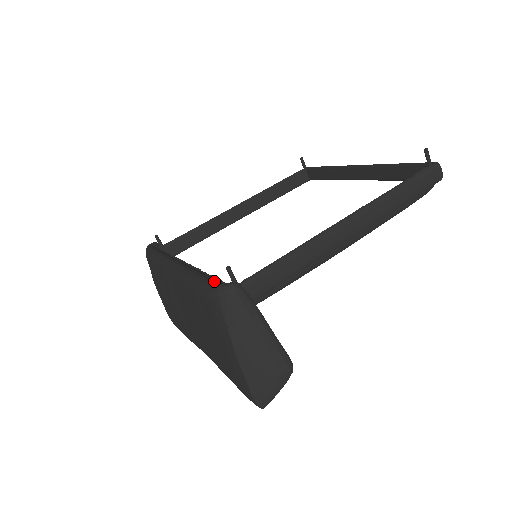
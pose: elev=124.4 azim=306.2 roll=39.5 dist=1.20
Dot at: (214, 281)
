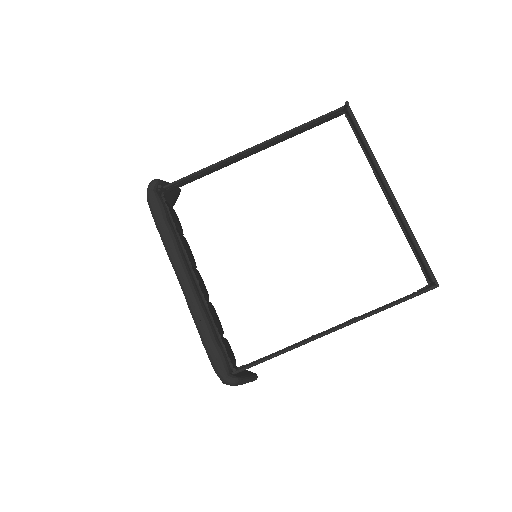
Dot at: (221, 366)
